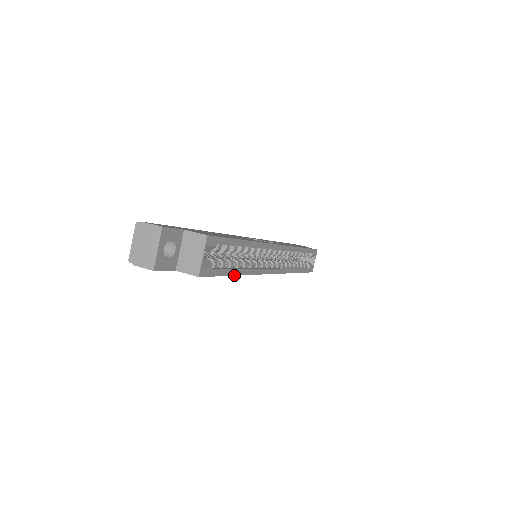
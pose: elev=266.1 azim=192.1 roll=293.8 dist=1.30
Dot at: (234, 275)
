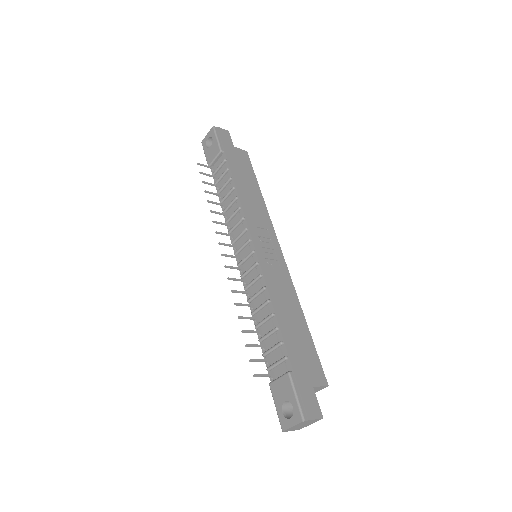
Dot at: occluded
